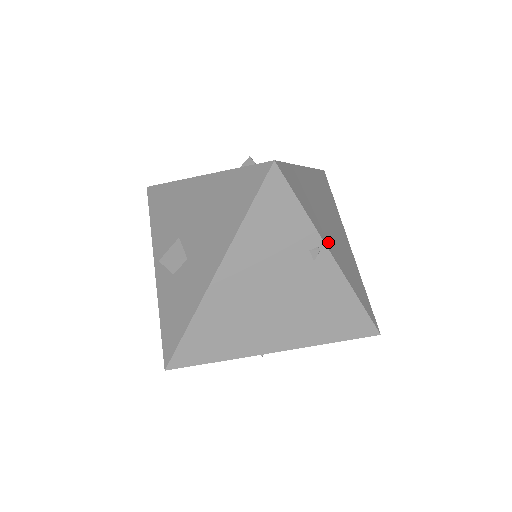
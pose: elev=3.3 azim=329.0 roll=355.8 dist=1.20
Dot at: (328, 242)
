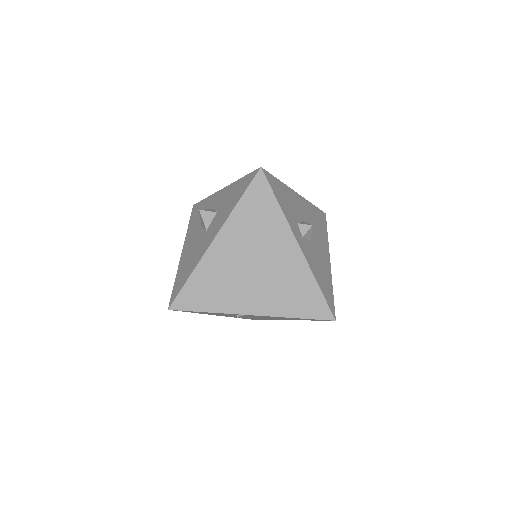
Dot at: (244, 305)
